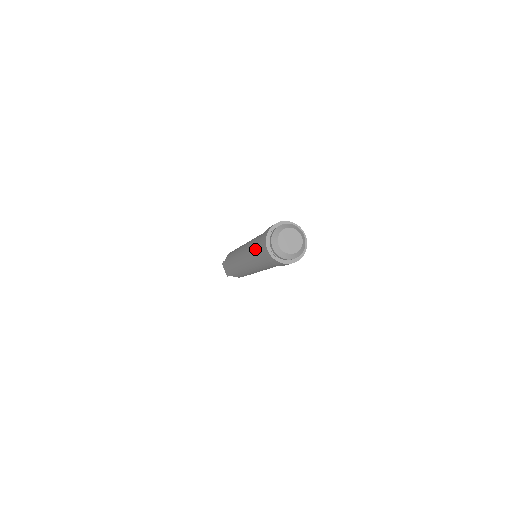
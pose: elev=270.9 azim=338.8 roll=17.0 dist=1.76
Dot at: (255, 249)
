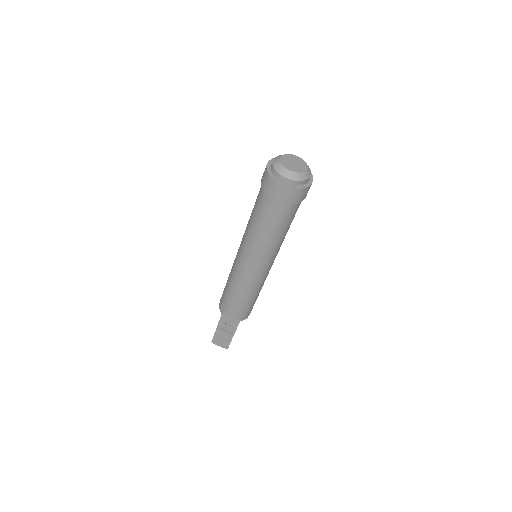
Dot at: (264, 219)
